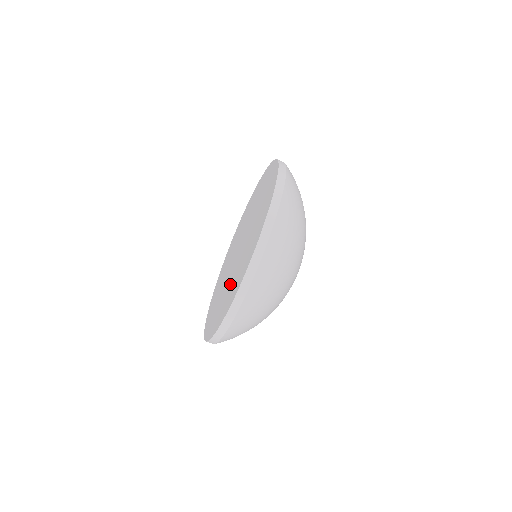
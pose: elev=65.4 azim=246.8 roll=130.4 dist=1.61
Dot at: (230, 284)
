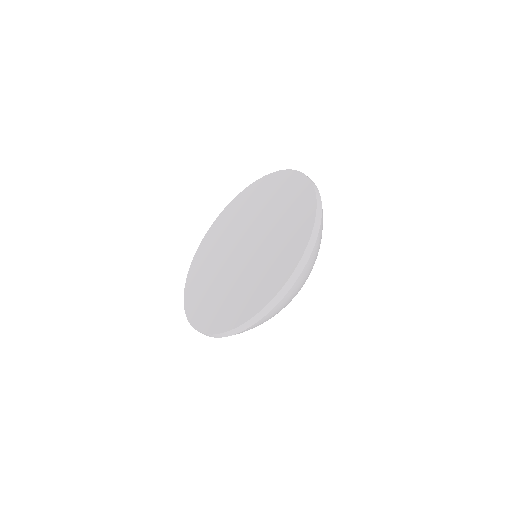
Dot at: (232, 289)
